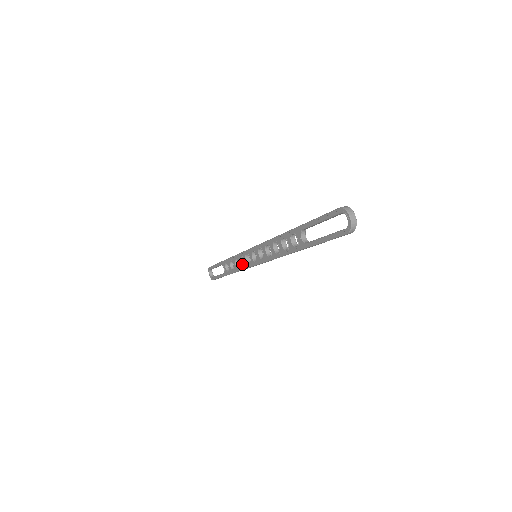
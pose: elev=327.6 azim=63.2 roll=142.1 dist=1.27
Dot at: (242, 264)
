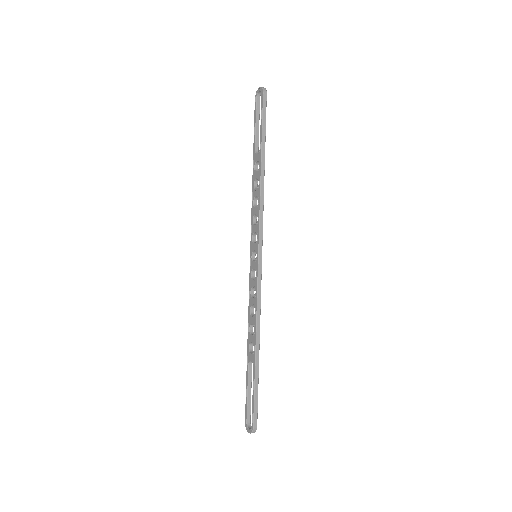
Dot at: (255, 297)
